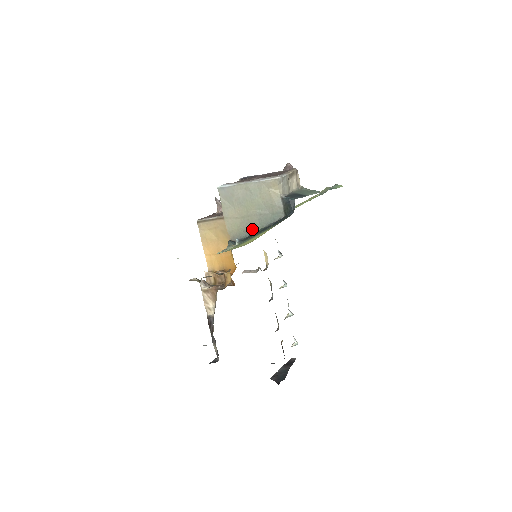
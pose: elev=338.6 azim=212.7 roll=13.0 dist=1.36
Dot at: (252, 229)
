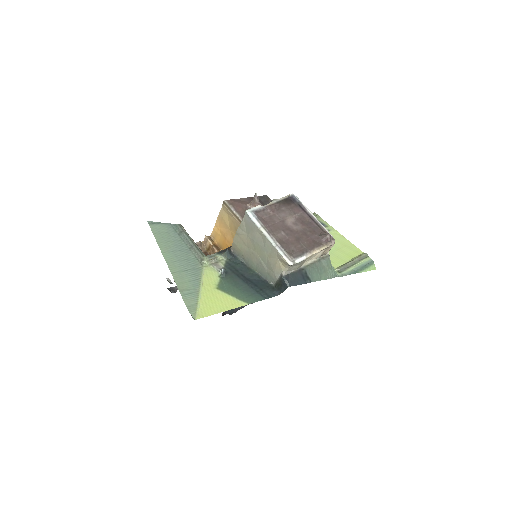
Dot at: (249, 262)
